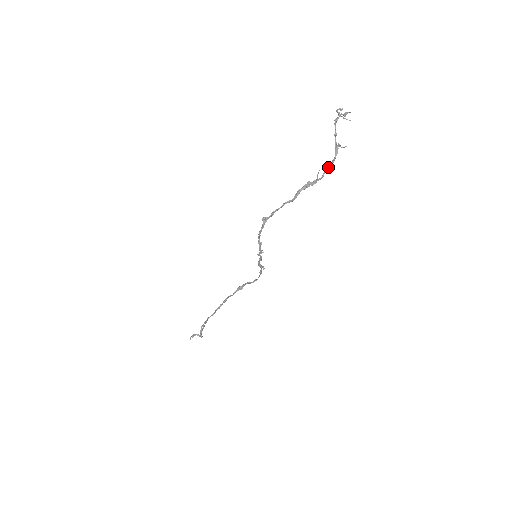
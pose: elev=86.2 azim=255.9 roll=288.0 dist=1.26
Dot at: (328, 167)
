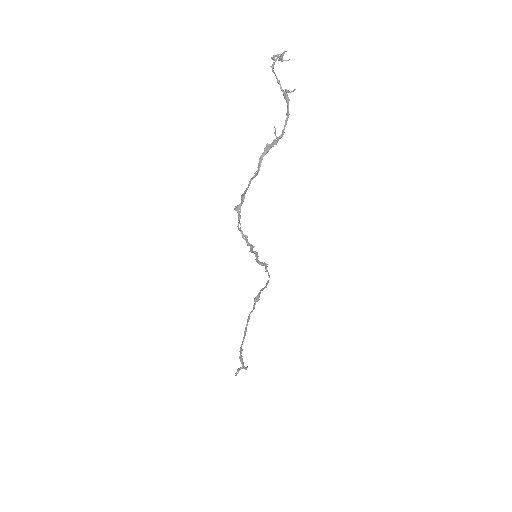
Dot at: (285, 120)
